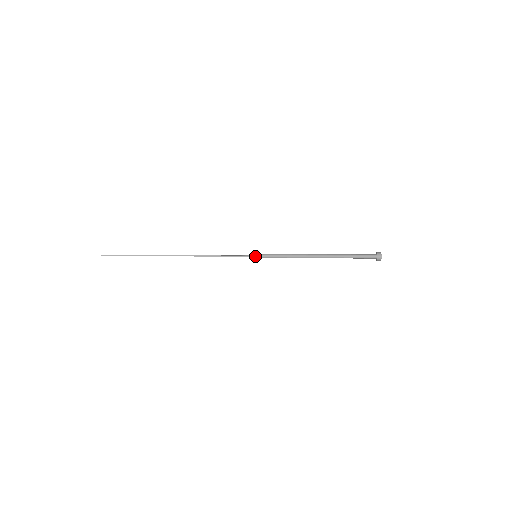
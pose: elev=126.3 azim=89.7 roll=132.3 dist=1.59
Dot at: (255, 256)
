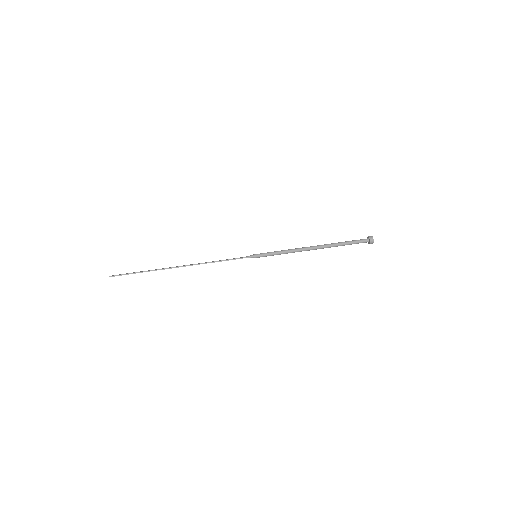
Dot at: (255, 256)
